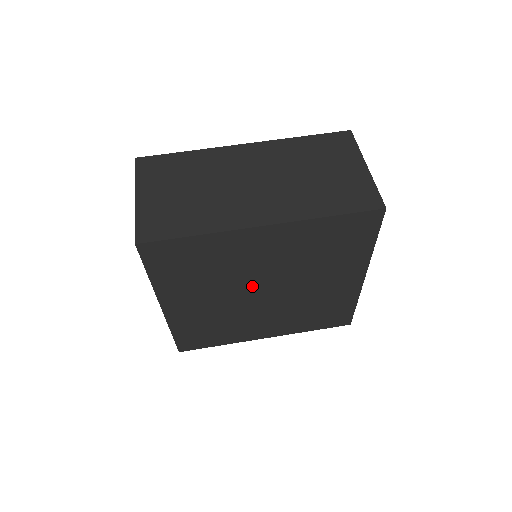
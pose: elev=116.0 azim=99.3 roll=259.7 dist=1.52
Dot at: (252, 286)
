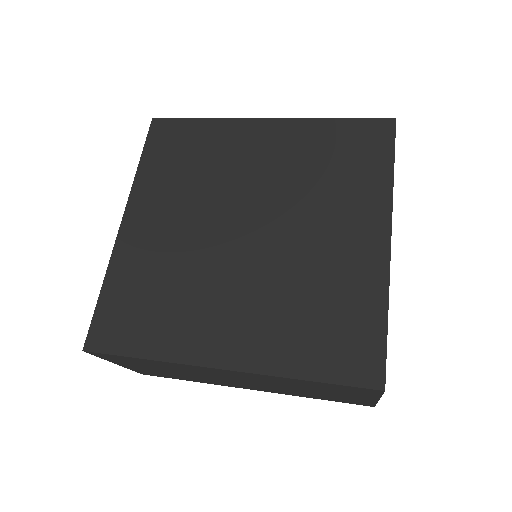
Dot at: (234, 211)
